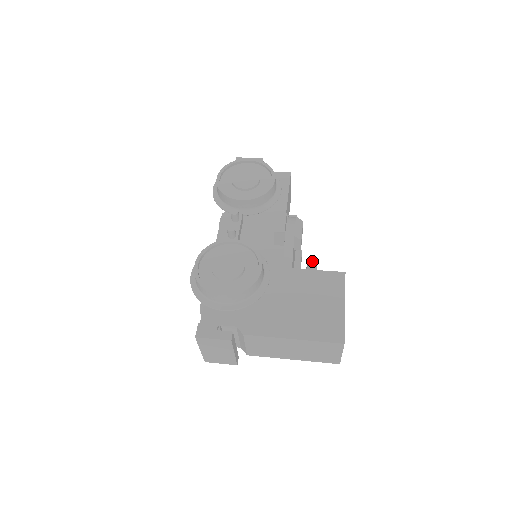
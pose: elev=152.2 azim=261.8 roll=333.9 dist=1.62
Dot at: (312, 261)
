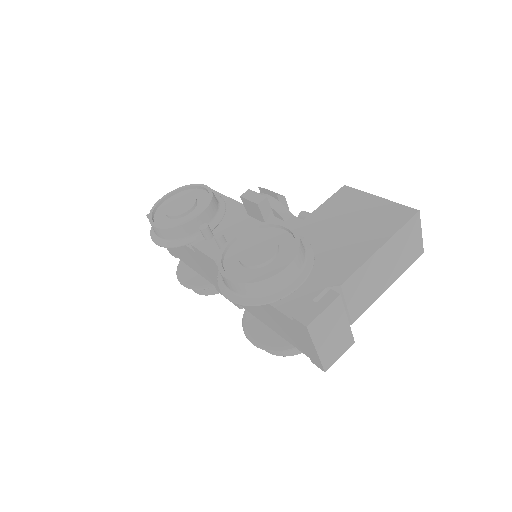
Dot at: (306, 214)
